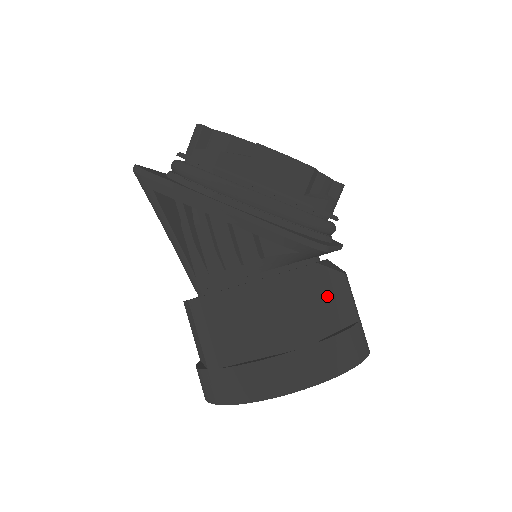
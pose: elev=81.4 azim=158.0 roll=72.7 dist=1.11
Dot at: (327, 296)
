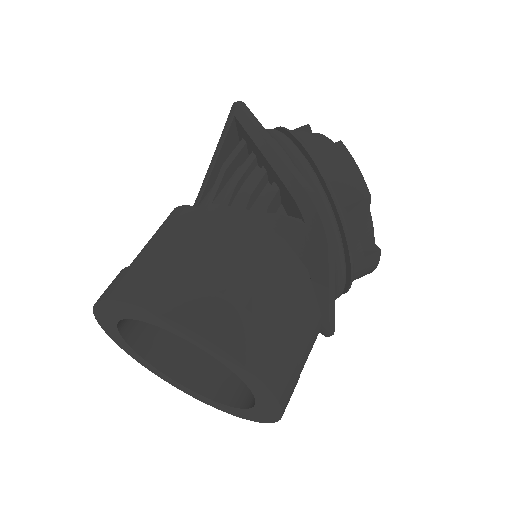
Dot at: (292, 302)
